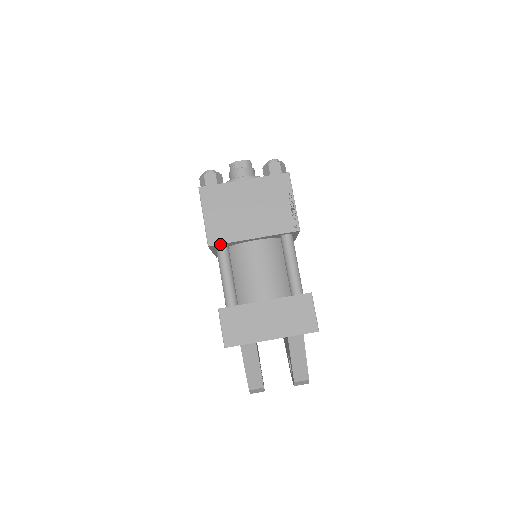
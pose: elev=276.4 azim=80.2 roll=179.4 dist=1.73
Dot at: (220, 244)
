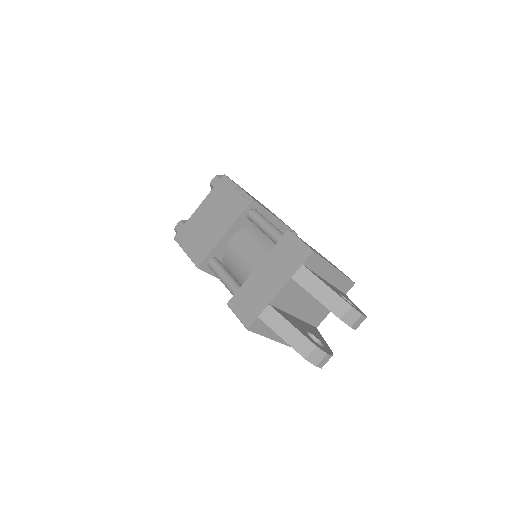
Dot at: (205, 259)
